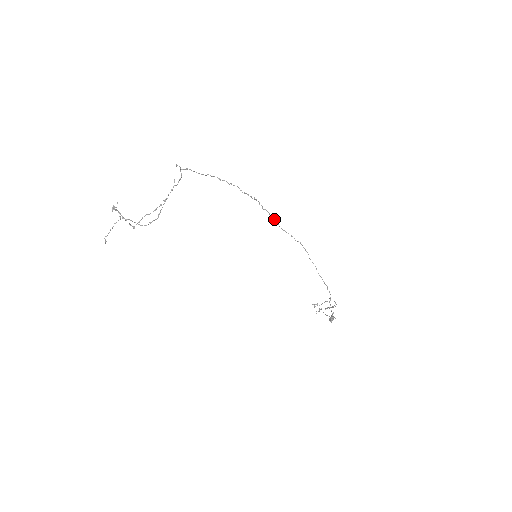
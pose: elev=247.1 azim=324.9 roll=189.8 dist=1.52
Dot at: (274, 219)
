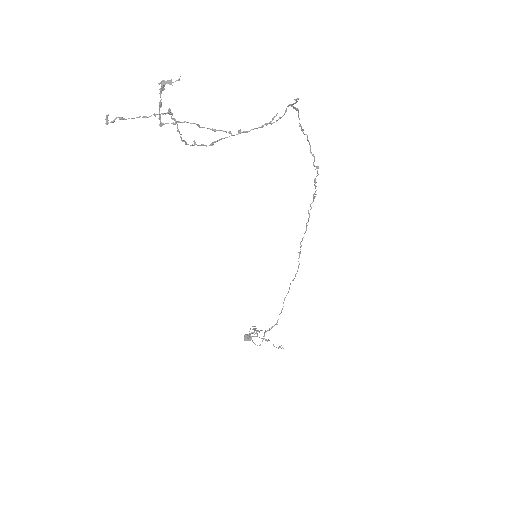
Dot at: occluded
